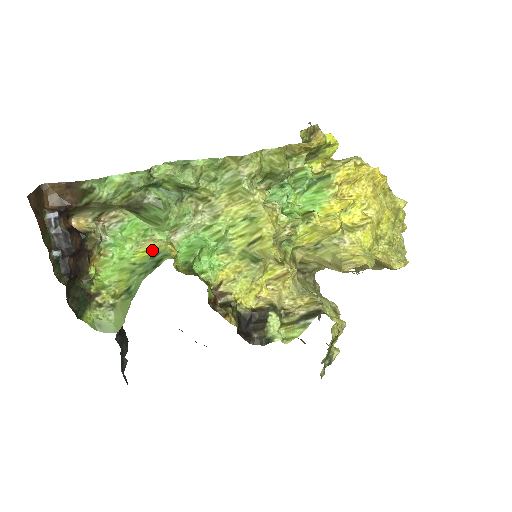
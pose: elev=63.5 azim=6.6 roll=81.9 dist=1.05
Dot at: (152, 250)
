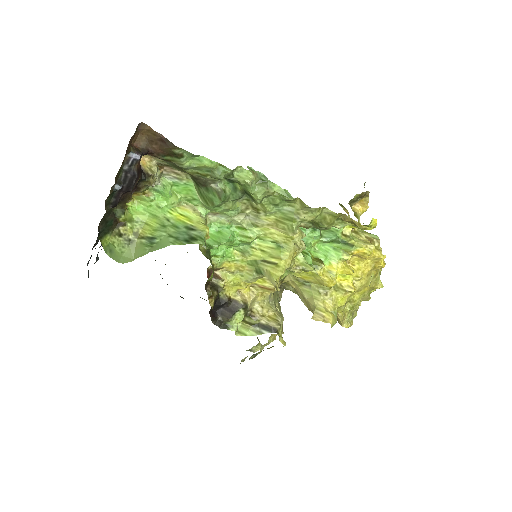
Dot at: (190, 220)
